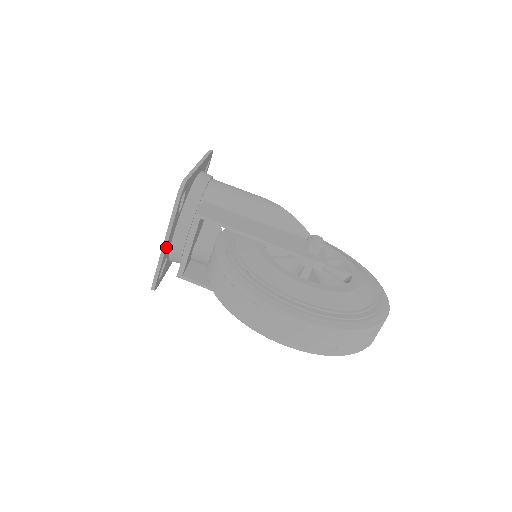
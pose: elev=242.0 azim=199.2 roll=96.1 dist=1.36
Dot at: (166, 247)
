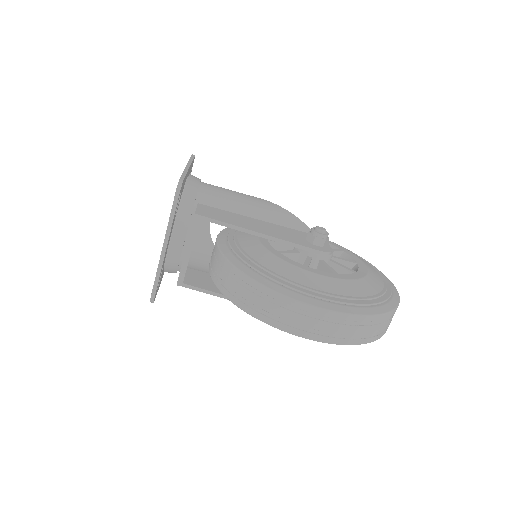
Dot at: (165, 253)
